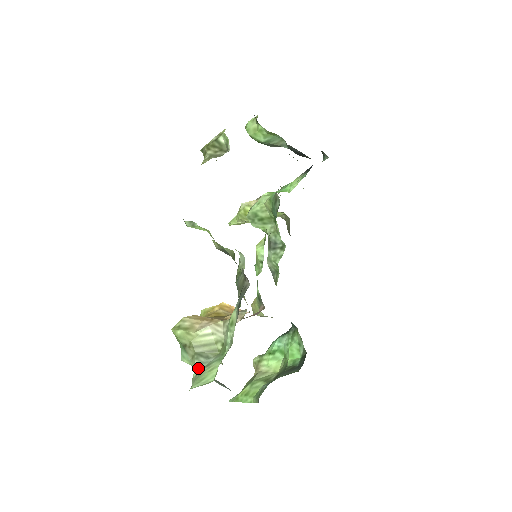
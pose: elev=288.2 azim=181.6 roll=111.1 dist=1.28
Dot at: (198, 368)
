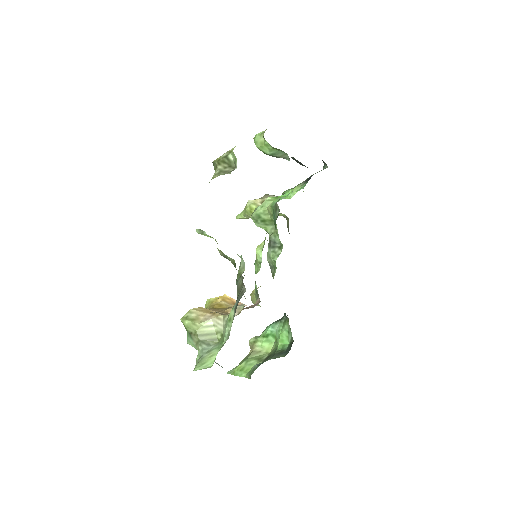
Dot at: (201, 353)
